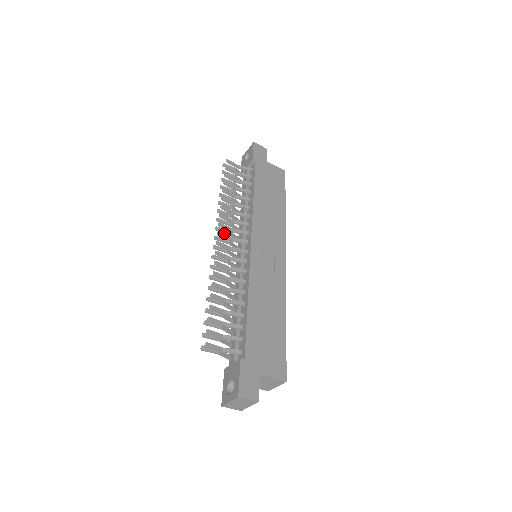
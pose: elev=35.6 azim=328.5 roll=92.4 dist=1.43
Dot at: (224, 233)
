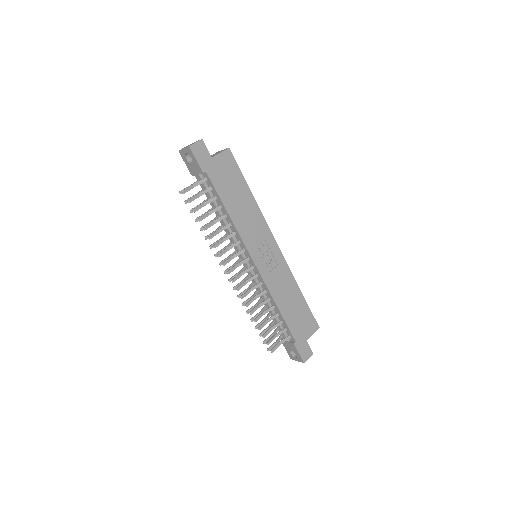
Dot at: occluded
